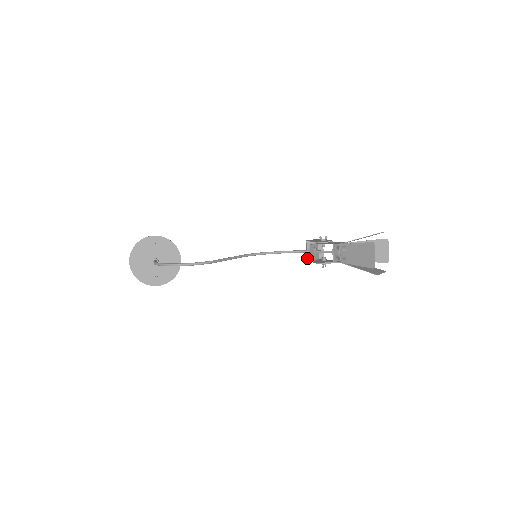
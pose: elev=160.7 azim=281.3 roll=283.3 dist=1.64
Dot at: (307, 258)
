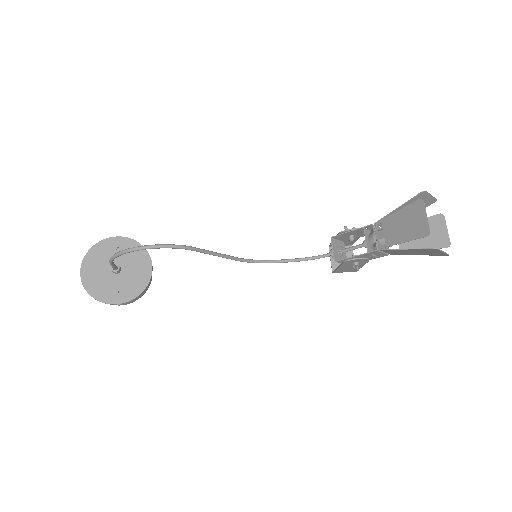
Dot at: (332, 270)
